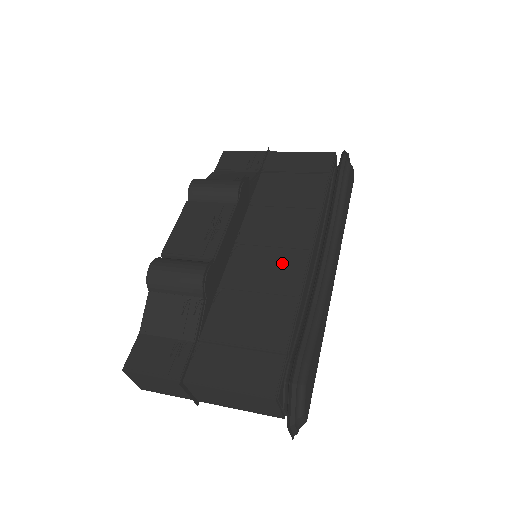
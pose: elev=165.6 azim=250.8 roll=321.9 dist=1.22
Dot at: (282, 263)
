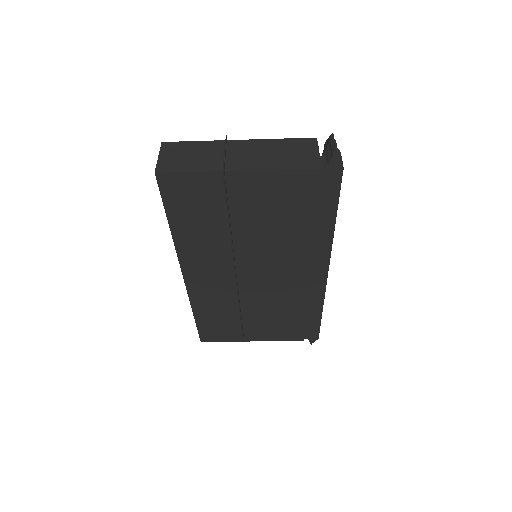
Dot at: occluded
